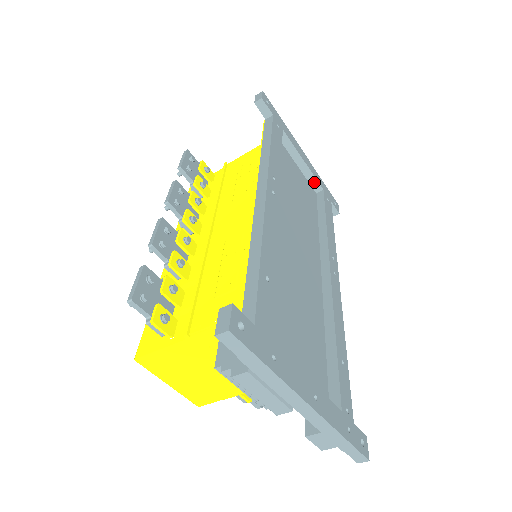
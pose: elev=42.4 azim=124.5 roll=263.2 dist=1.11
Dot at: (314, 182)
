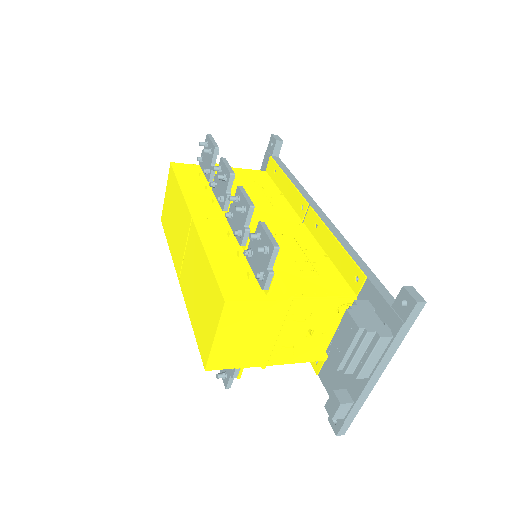
Dot at: occluded
